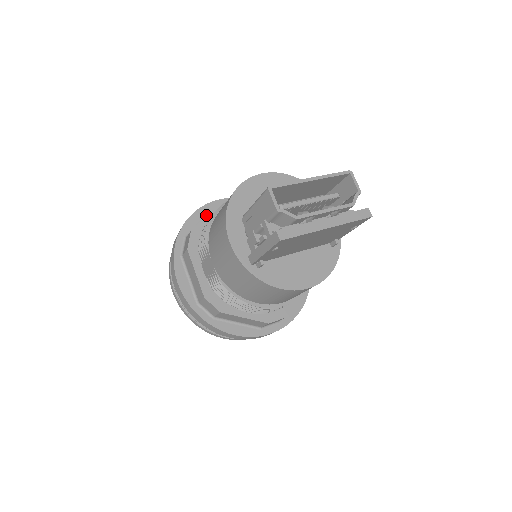
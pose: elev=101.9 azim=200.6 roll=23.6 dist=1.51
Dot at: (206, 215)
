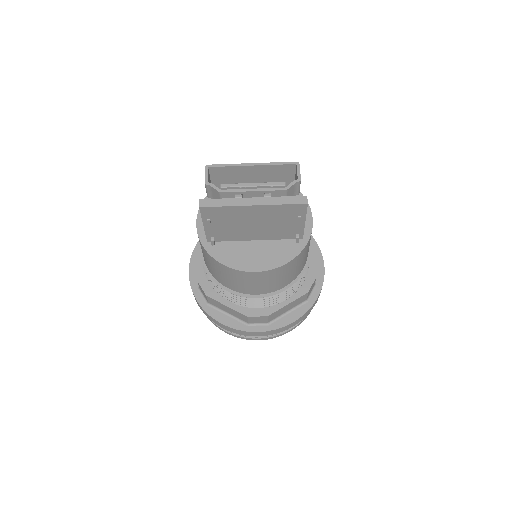
Dot at: occluded
